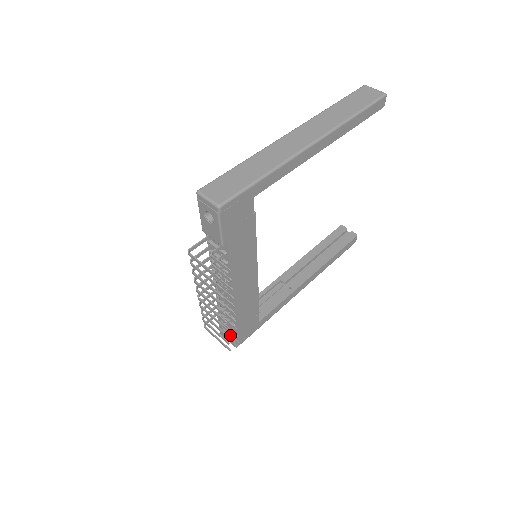
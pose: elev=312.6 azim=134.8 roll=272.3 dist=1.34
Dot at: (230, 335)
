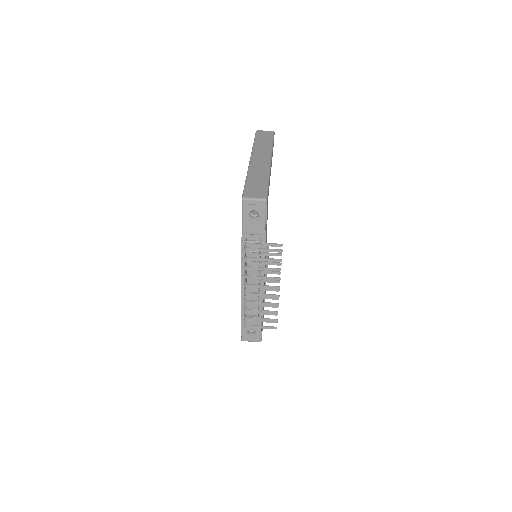
Dot at: occluded
